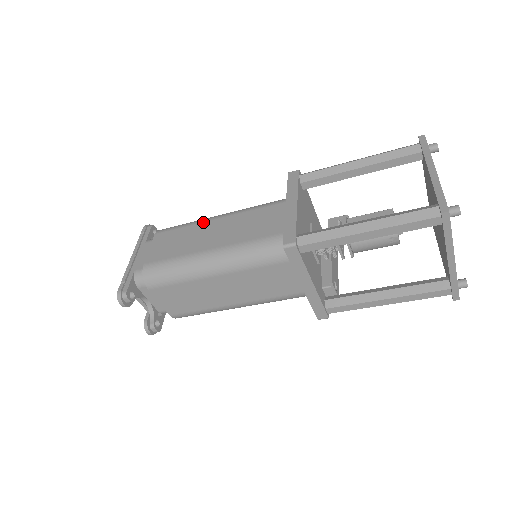
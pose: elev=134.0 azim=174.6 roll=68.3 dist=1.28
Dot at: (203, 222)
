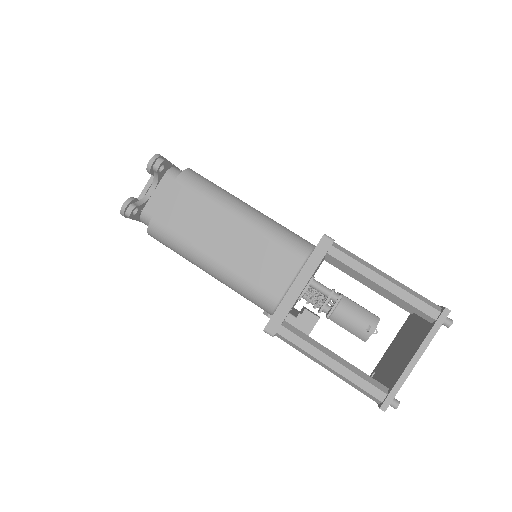
Dot at: occluded
